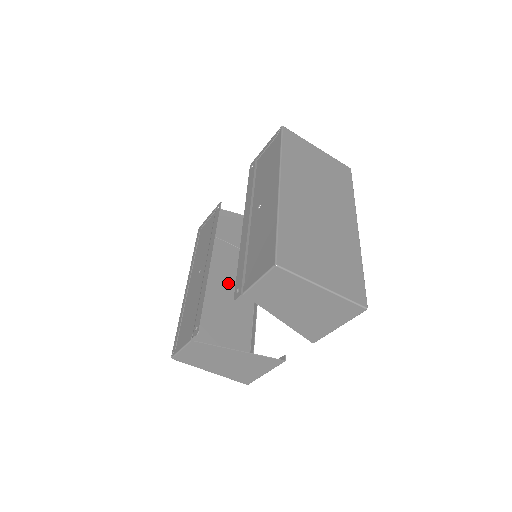
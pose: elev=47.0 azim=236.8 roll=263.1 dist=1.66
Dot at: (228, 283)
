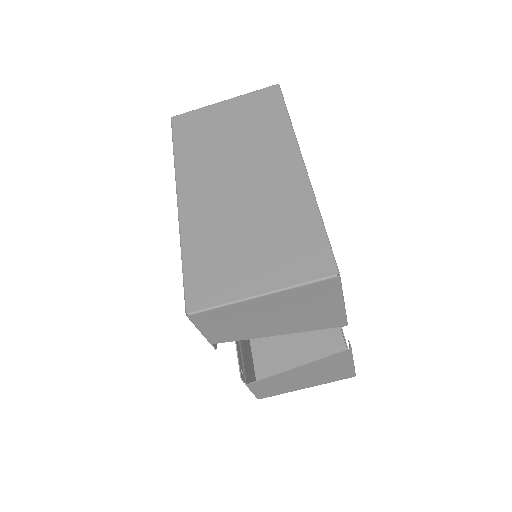
Dot at: occluded
